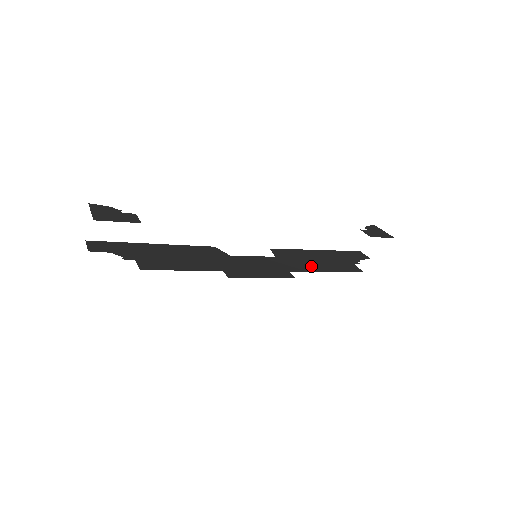
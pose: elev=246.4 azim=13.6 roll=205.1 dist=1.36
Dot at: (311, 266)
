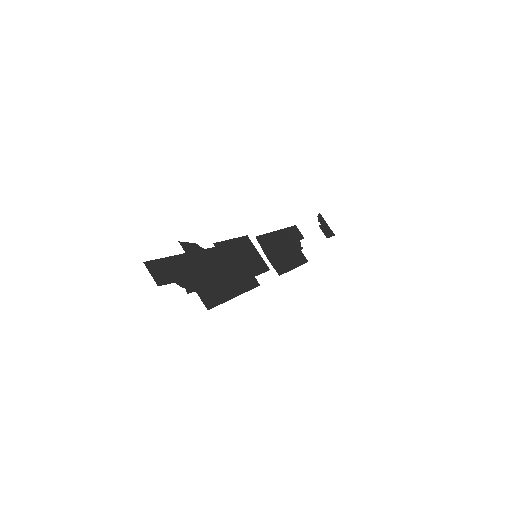
Dot at: (285, 262)
